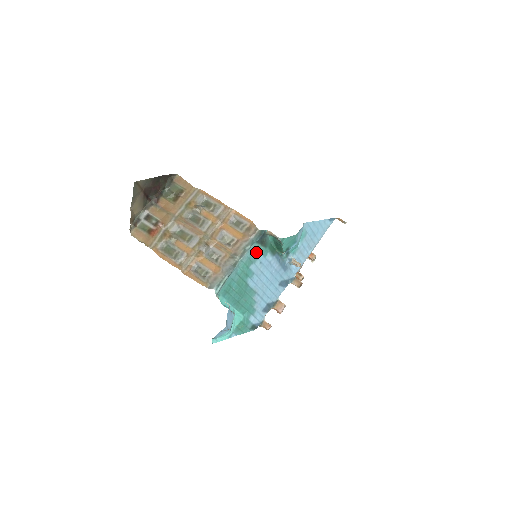
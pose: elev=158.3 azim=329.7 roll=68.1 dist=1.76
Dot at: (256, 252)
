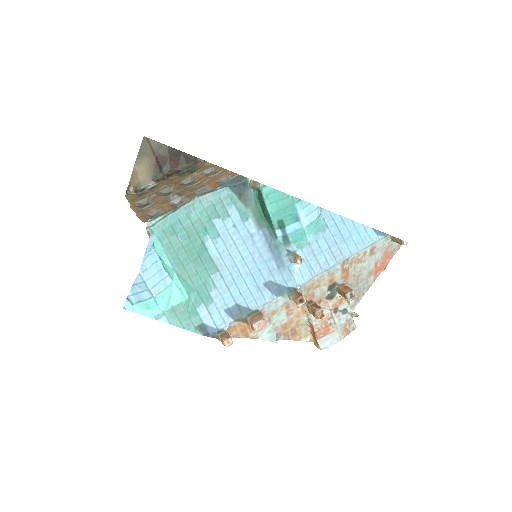
Dot at: (228, 204)
